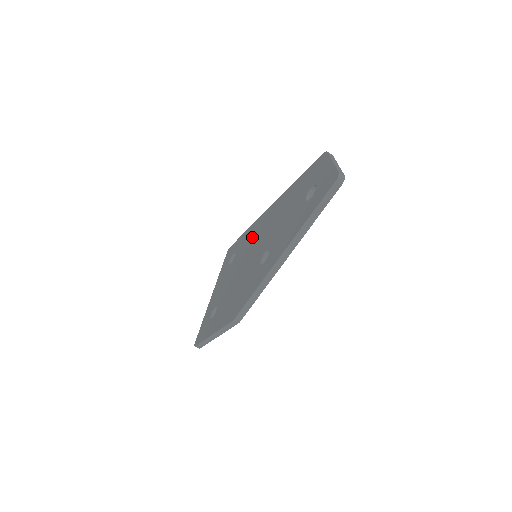
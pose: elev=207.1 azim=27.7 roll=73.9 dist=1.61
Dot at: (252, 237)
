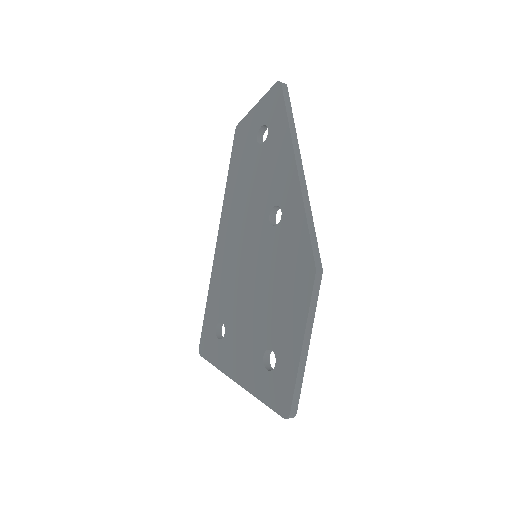
Dot at: (227, 273)
